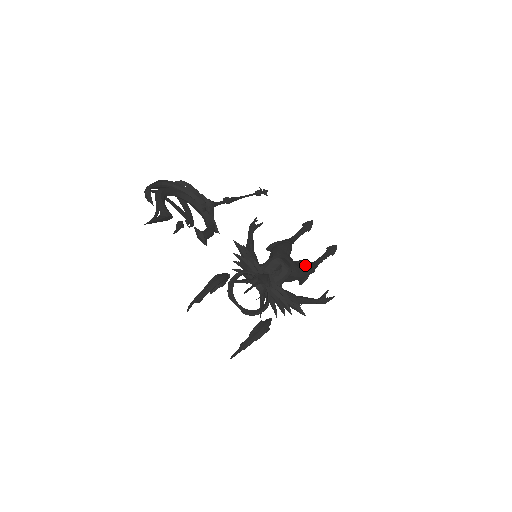
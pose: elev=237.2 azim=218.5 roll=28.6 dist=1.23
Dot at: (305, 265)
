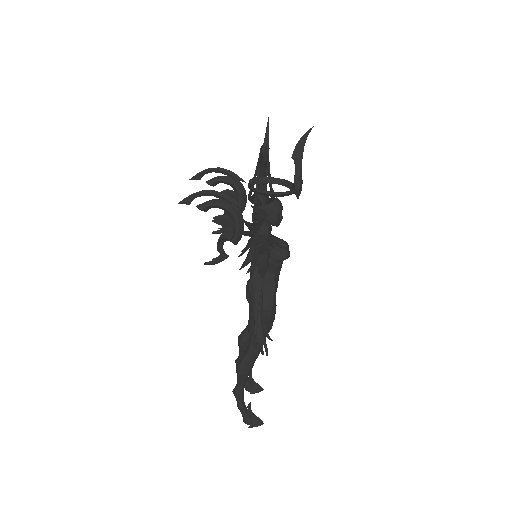
Dot at: occluded
